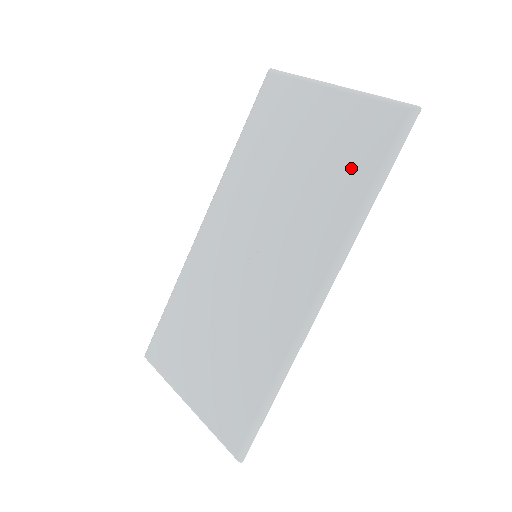
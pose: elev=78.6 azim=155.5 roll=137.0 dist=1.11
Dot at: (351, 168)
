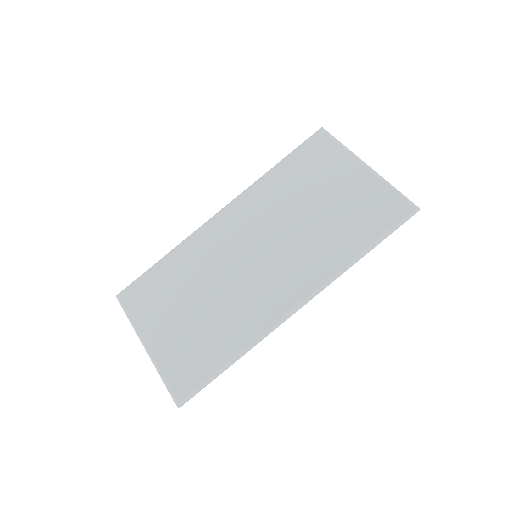
Dot at: (357, 226)
